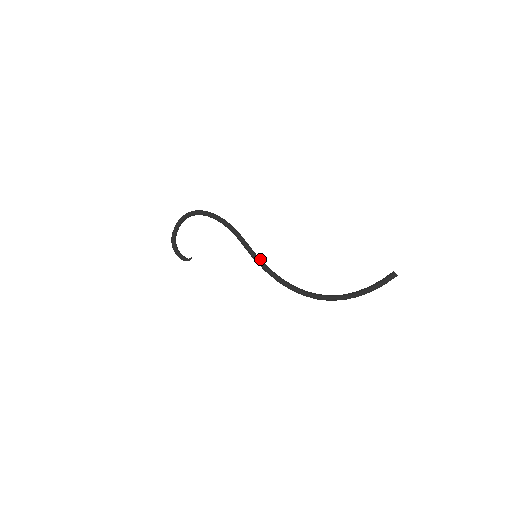
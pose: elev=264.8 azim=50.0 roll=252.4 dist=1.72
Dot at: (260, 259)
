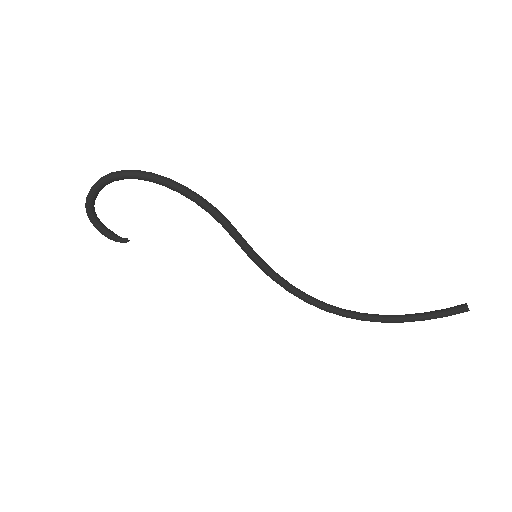
Dot at: (263, 261)
